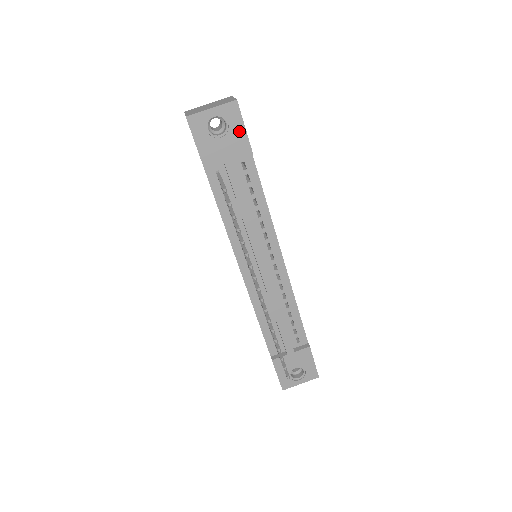
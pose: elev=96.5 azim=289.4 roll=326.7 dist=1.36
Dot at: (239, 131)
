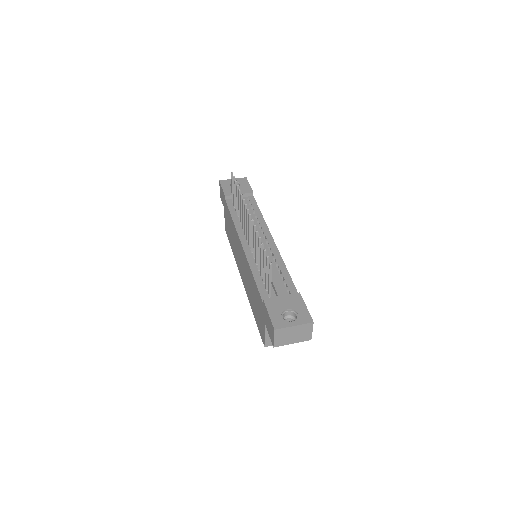
Dot at: (246, 186)
